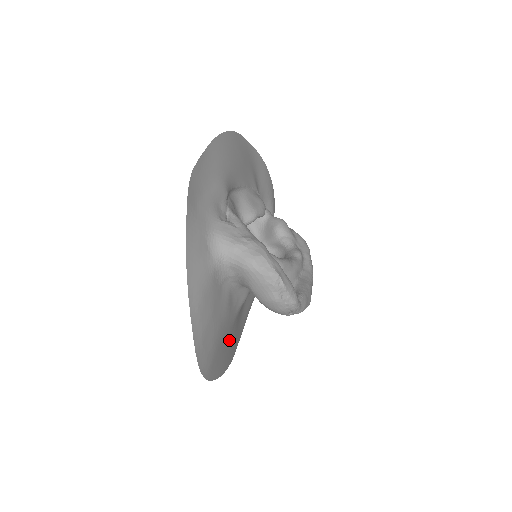
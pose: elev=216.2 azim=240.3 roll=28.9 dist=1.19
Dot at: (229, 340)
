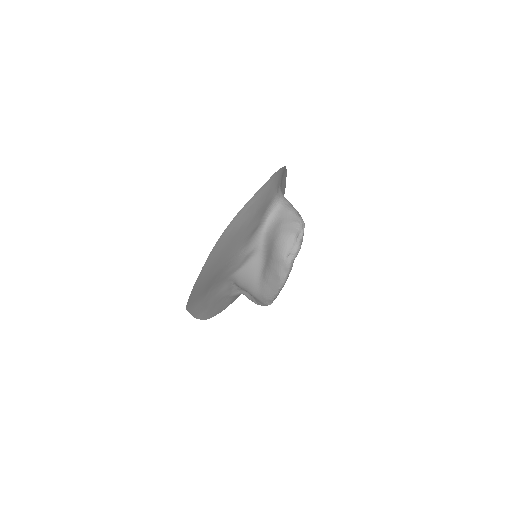
Dot at: (222, 260)
